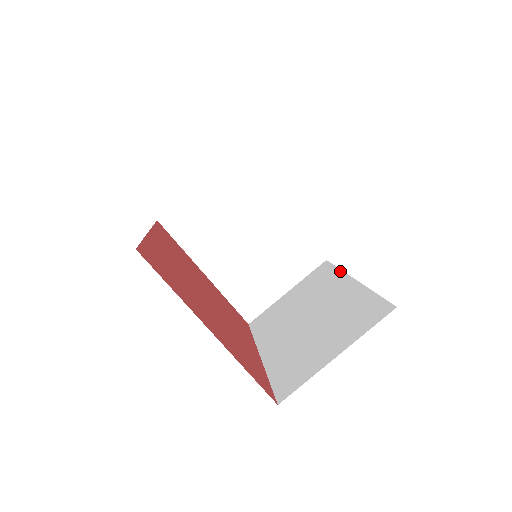
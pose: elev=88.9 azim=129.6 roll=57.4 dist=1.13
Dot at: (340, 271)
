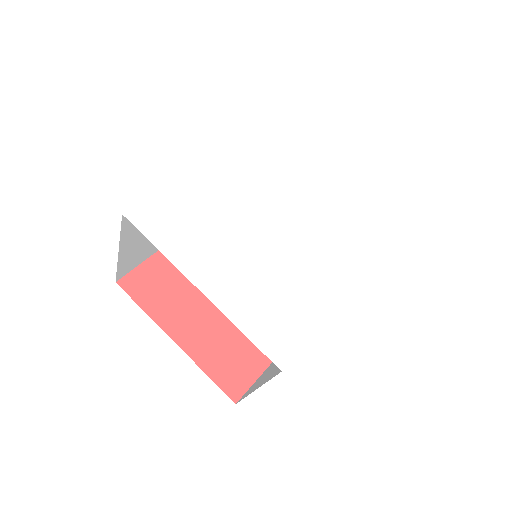
Dot at: (371, 264)
